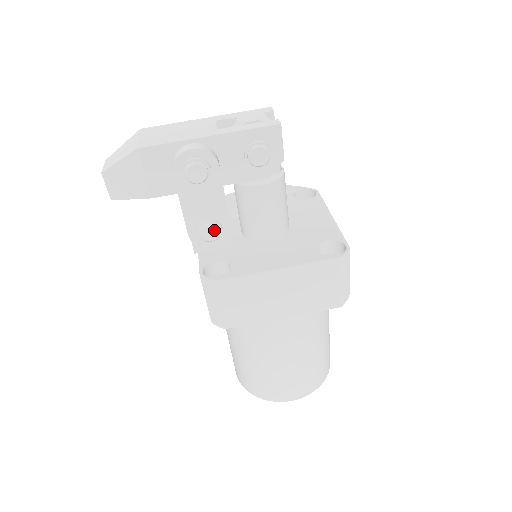
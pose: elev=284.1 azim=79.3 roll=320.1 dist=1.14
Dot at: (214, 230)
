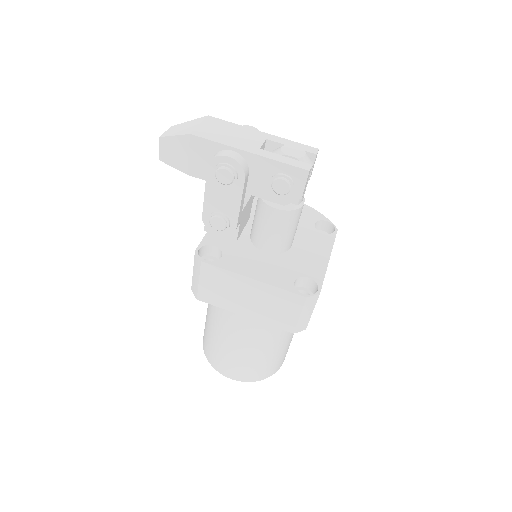
Dot at: (222, 223)
